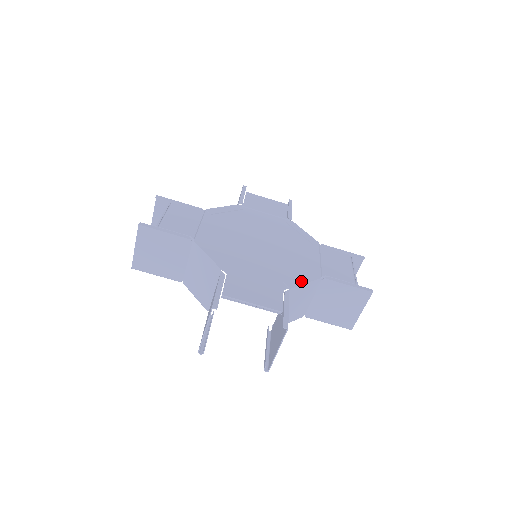
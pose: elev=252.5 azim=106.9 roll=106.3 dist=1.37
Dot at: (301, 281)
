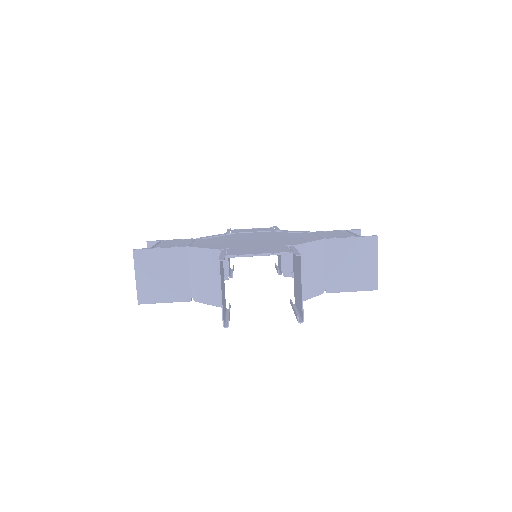
Dot at: (303, 242)
